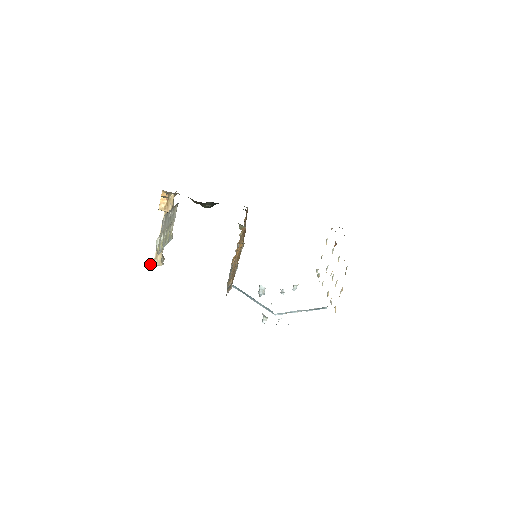
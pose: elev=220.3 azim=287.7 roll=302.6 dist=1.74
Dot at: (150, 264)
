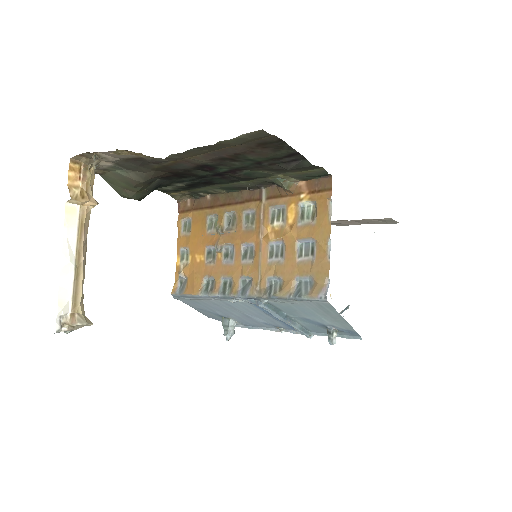
Dot at: (63, 329)
